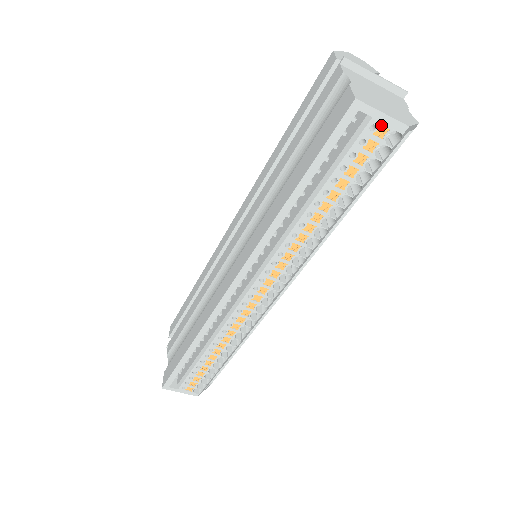
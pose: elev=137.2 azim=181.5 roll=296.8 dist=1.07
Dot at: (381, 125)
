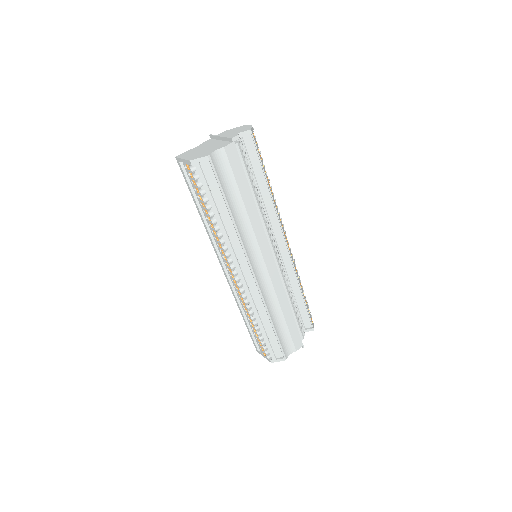
Dot at: (186, 164)
